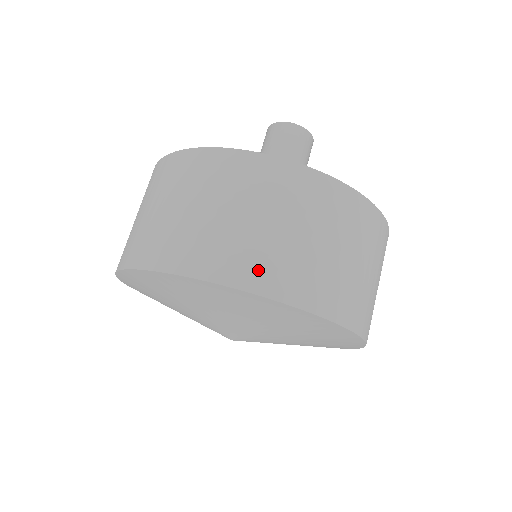
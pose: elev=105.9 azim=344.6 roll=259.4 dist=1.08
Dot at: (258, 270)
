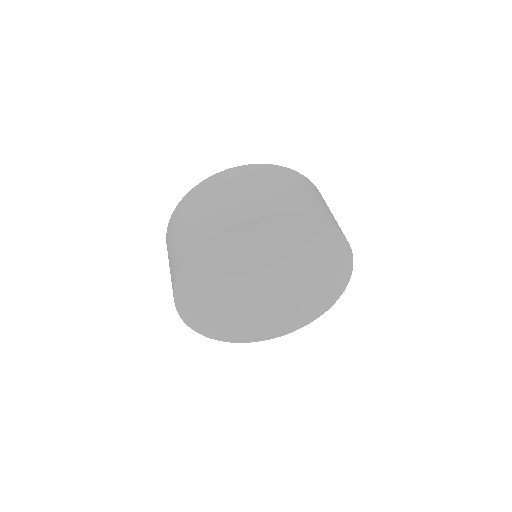
Dot at: occluded
